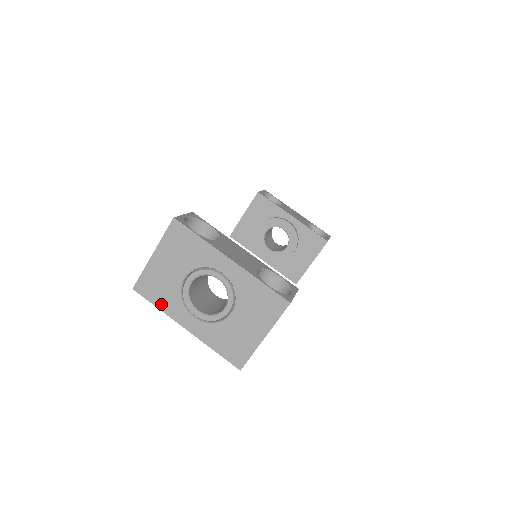
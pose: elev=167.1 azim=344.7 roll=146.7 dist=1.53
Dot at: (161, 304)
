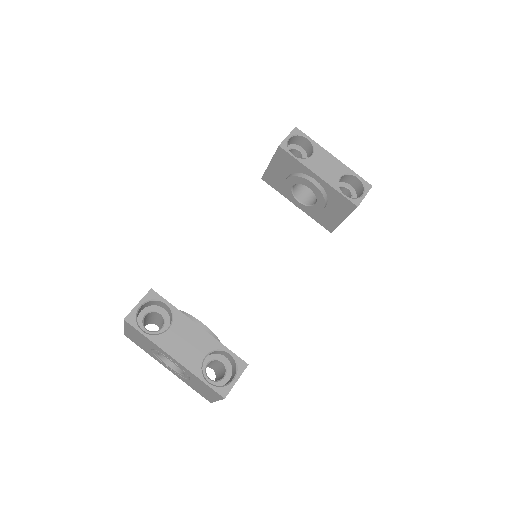
Dot at: (146, 351)
